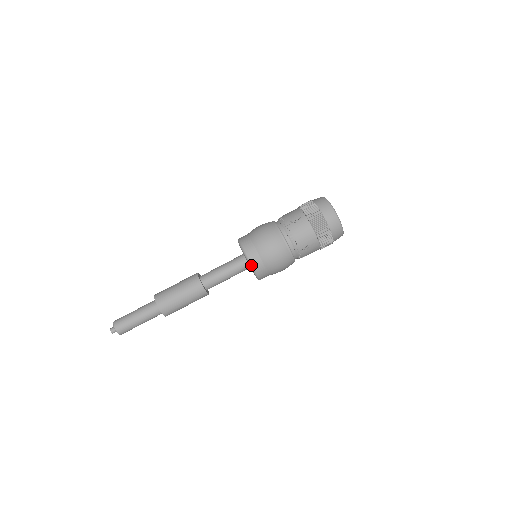
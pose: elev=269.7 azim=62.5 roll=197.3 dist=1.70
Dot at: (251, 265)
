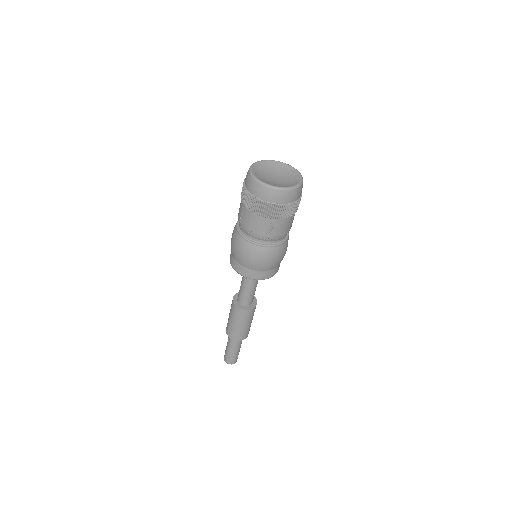
Dot at: occluded
